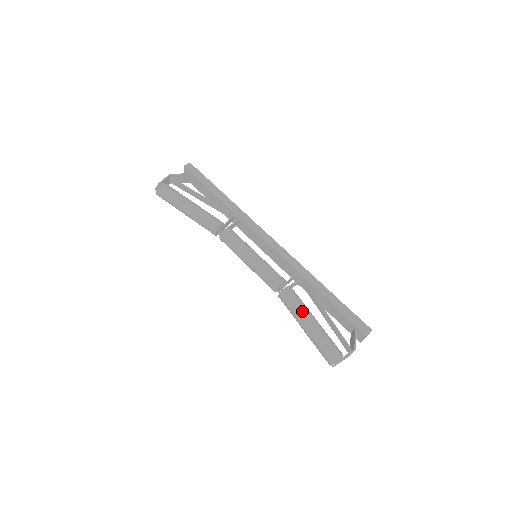
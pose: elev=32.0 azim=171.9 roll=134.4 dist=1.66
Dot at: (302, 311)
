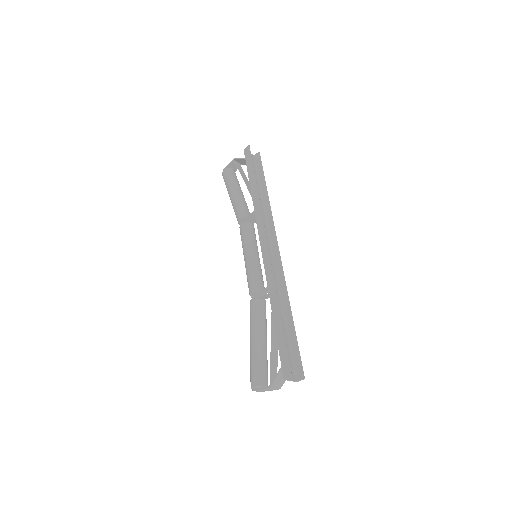
Dot at: (251, 327)
